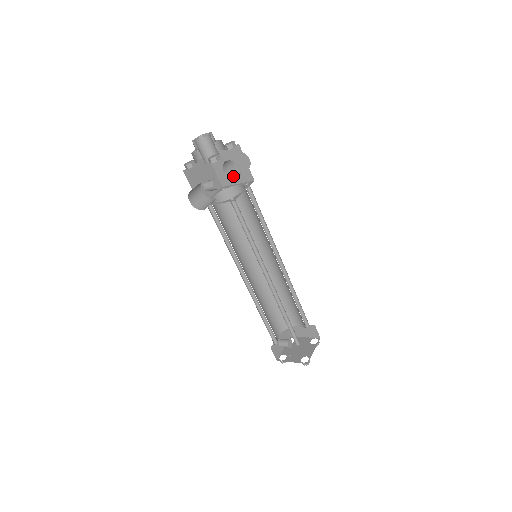
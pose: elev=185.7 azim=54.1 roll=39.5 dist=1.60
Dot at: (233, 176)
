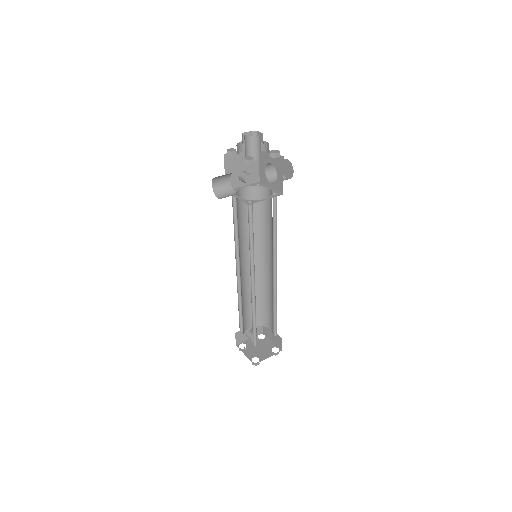
Dot at: (272, 178)
